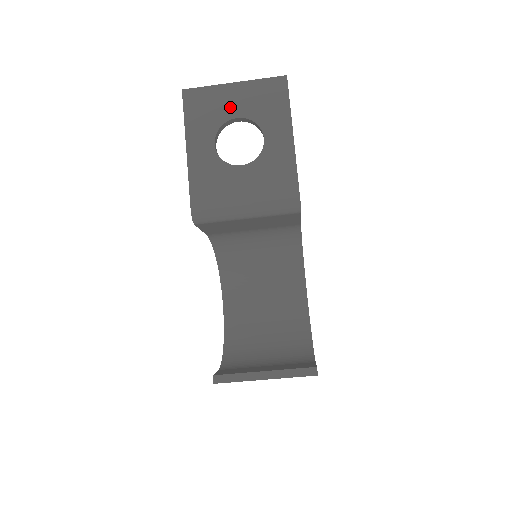
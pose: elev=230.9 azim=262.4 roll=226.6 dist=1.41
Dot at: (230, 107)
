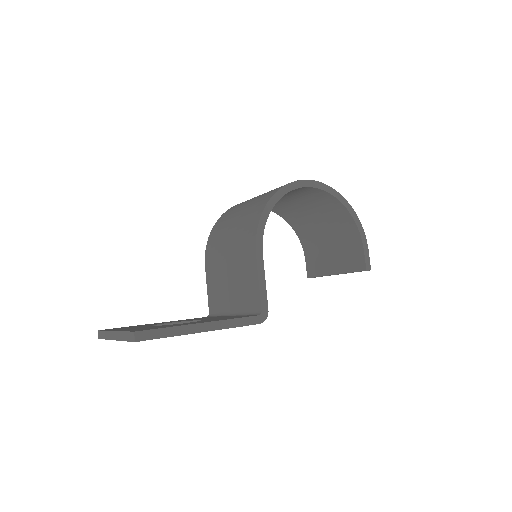
Dot at: occluded
